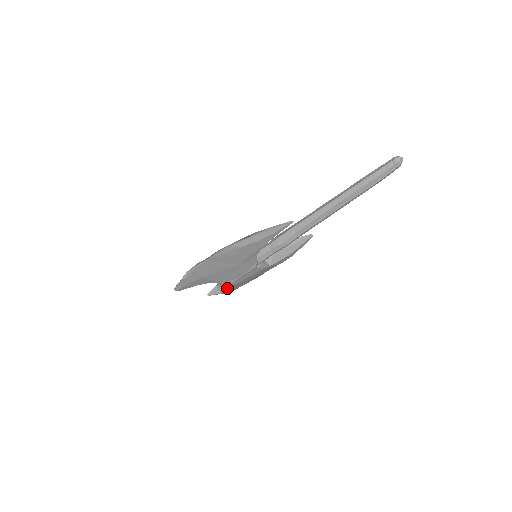
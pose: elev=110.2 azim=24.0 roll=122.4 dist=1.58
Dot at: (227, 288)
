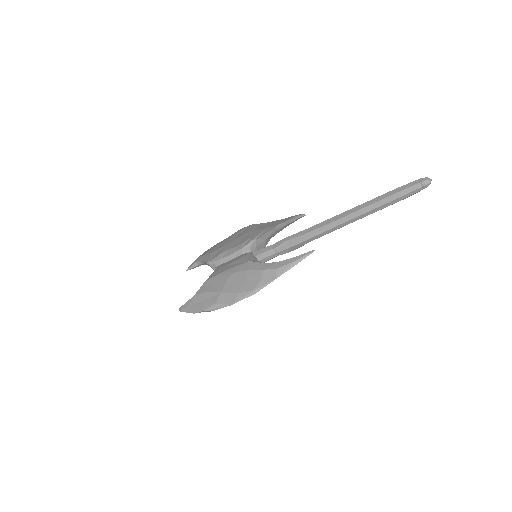
Dot at: occluded
